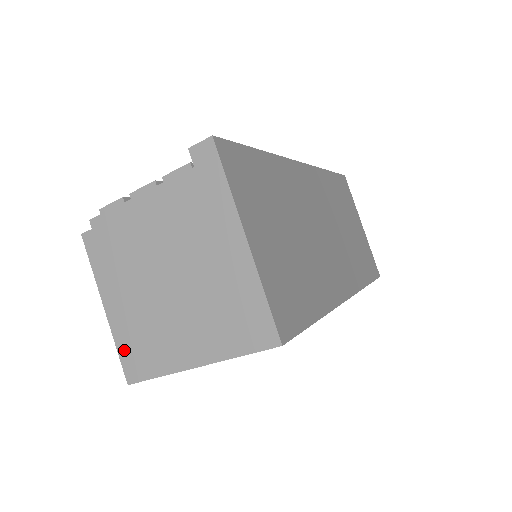
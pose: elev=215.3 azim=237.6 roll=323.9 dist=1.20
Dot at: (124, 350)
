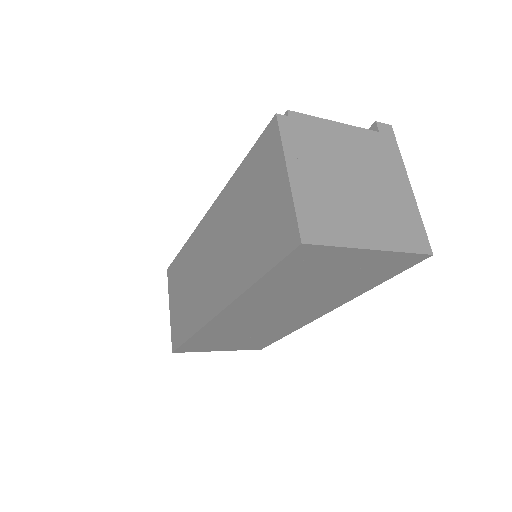
Dot at: (304, 213)
